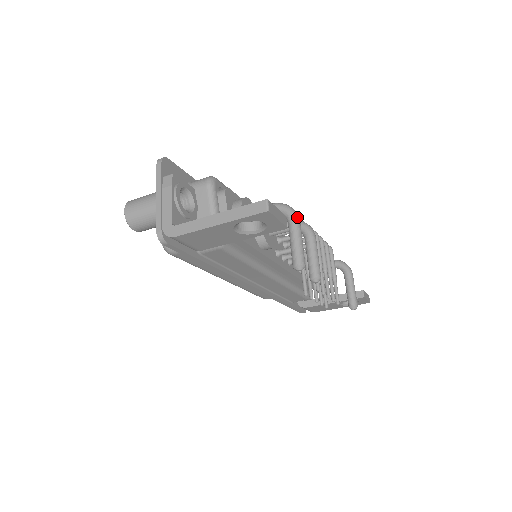
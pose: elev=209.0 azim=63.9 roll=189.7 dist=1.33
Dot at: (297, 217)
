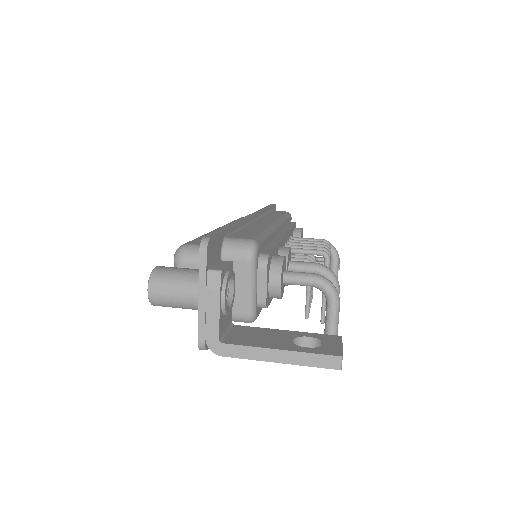
Dot at: (339, 301)
